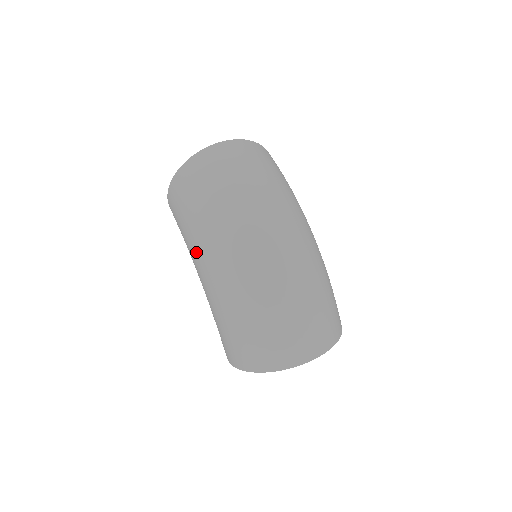
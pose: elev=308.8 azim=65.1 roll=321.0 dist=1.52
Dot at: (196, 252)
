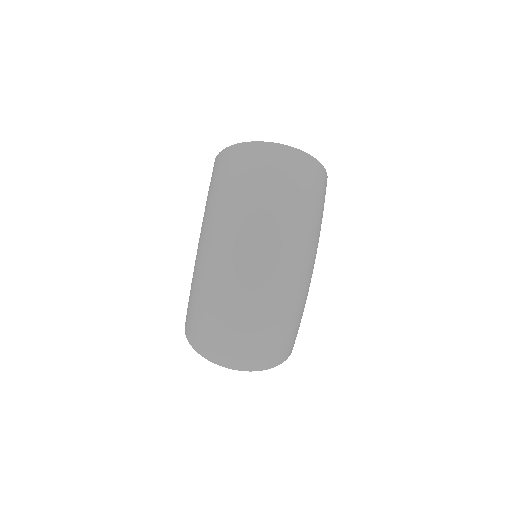
Dot at: (203, 227)
